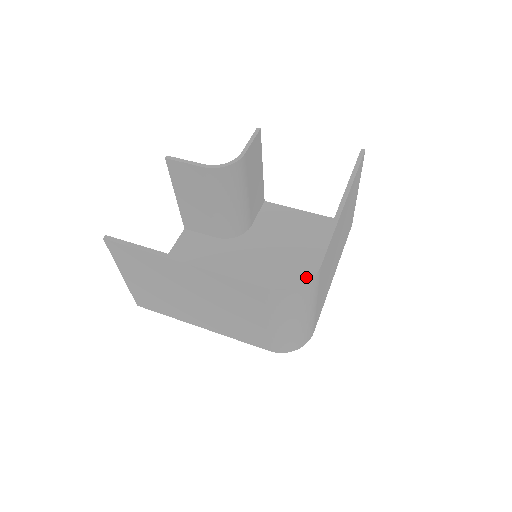
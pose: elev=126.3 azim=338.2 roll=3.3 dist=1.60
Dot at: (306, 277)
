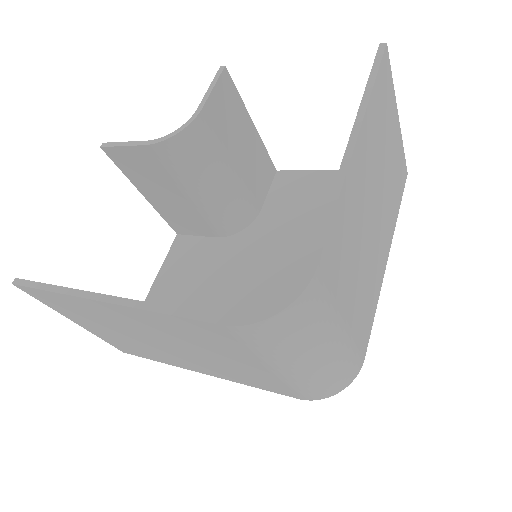
Dot at: (291, 292)
